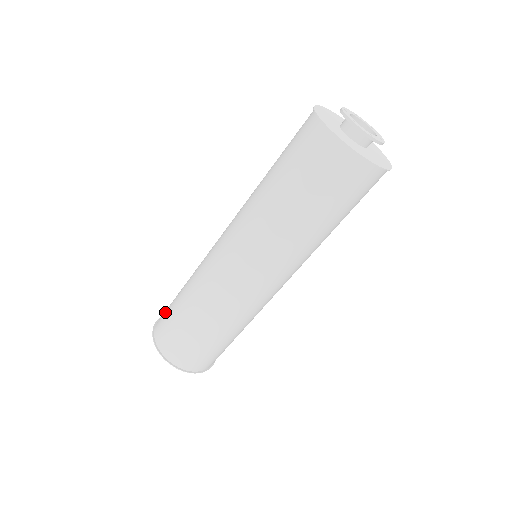
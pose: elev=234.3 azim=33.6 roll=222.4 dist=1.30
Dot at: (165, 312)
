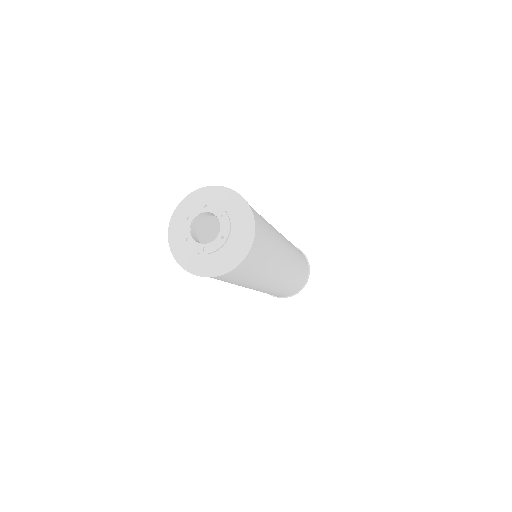
Dot at: occluded
